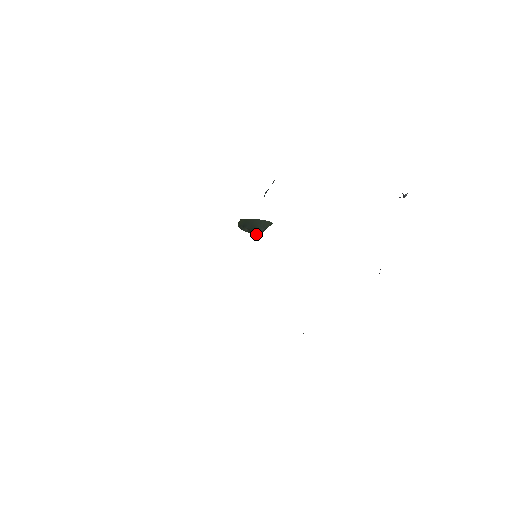
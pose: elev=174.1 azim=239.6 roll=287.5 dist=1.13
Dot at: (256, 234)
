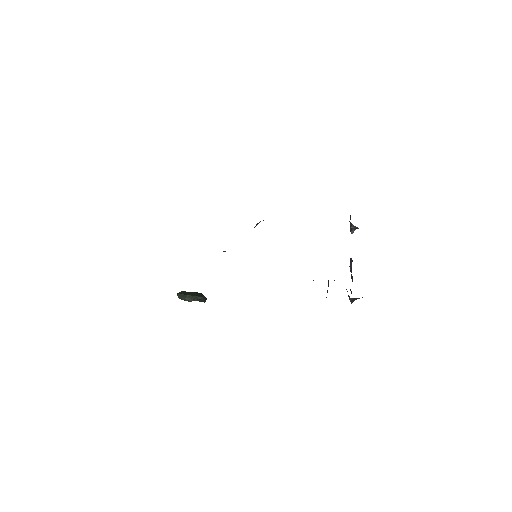
Dot at: (198, 300)
